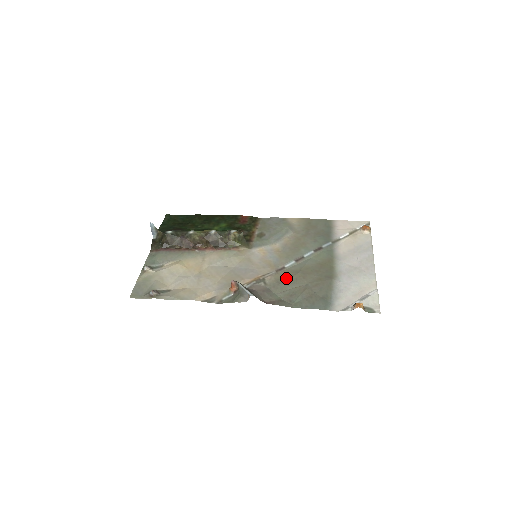
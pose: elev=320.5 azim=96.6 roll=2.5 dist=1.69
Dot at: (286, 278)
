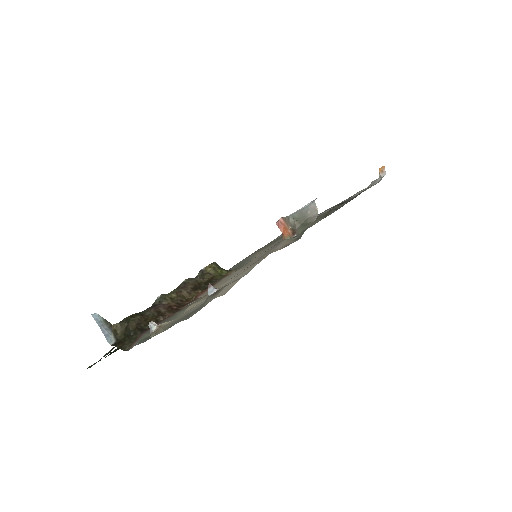
Dot at: occluded
